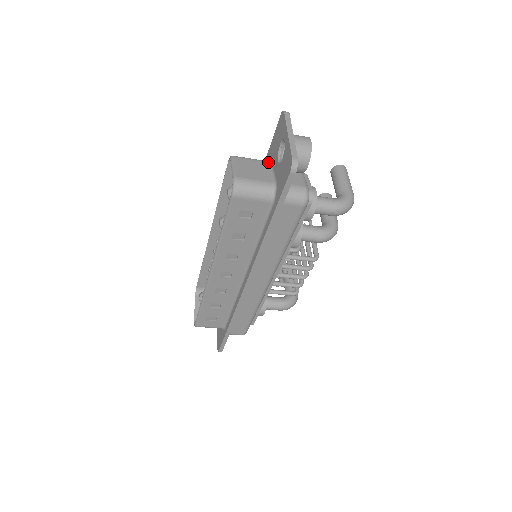
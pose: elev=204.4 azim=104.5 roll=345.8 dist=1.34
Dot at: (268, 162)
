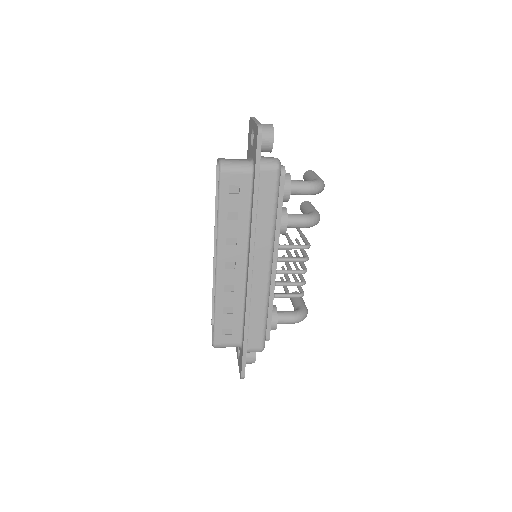
Dot at: (247, 159)
